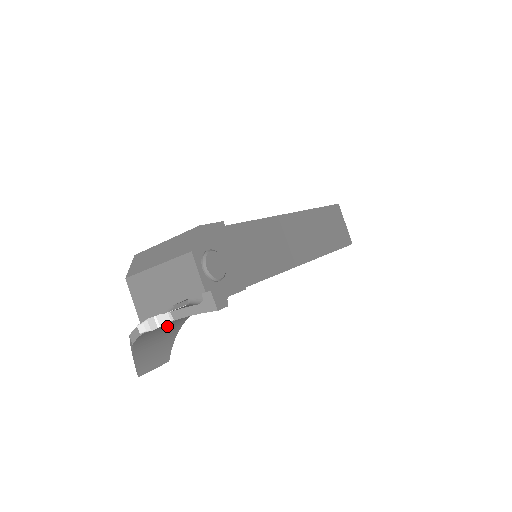
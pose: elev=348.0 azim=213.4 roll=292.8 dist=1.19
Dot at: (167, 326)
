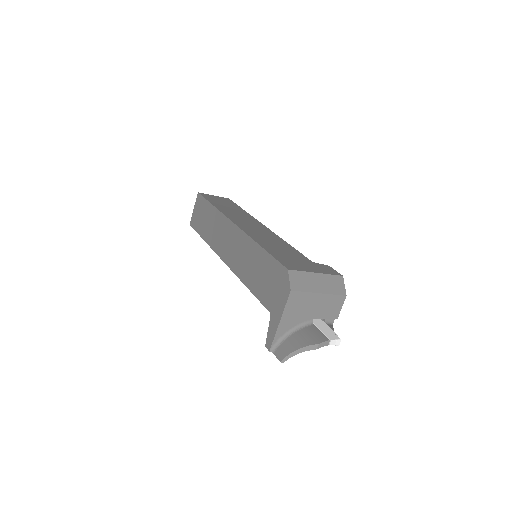
Dot at: occluded
